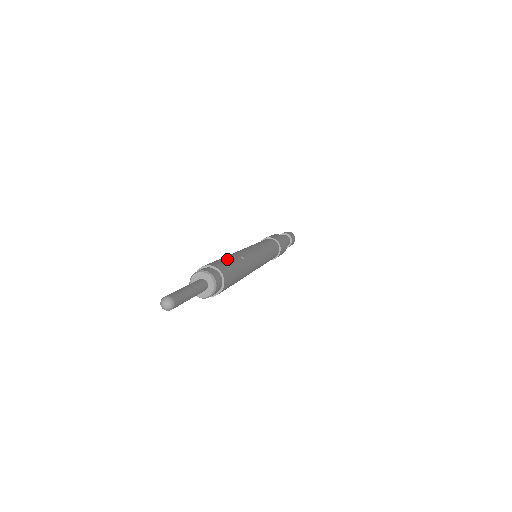
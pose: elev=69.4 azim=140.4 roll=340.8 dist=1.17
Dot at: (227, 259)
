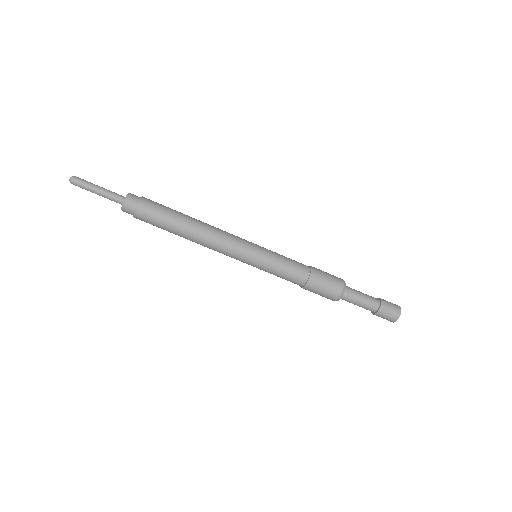
Dot at: occluded
